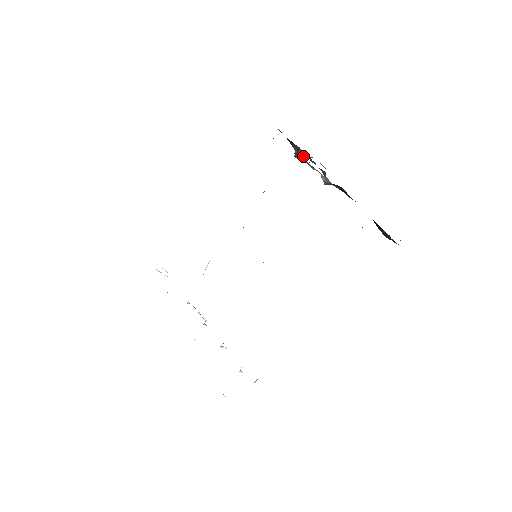
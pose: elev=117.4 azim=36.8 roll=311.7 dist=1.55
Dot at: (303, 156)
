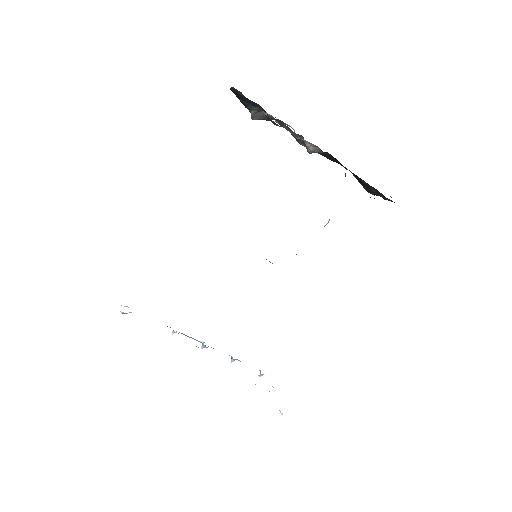
Dot at: occluded
